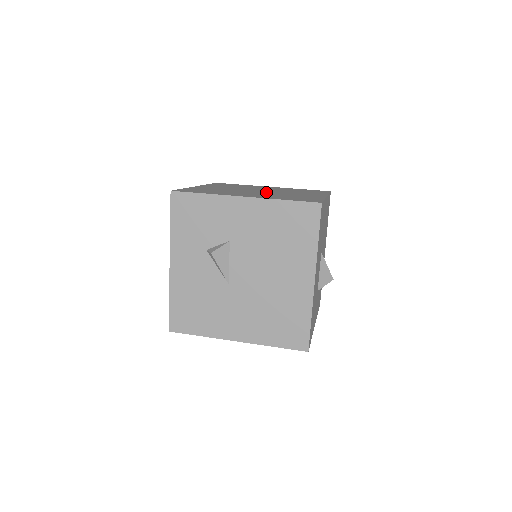
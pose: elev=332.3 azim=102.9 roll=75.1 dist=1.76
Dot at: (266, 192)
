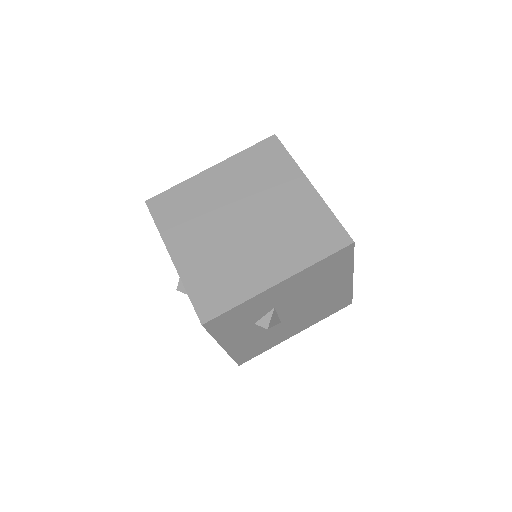
Dot at: (256, 225)
